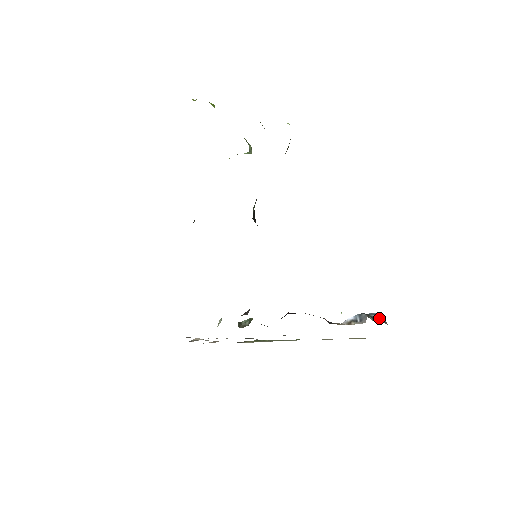
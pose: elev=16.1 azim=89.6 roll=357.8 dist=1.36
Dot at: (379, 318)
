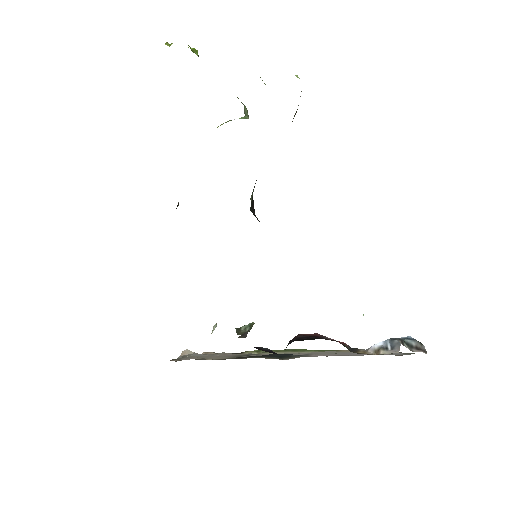
Dot at: (416, 345)
